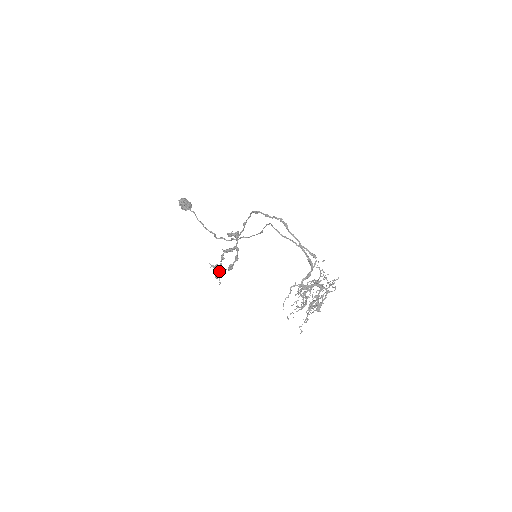
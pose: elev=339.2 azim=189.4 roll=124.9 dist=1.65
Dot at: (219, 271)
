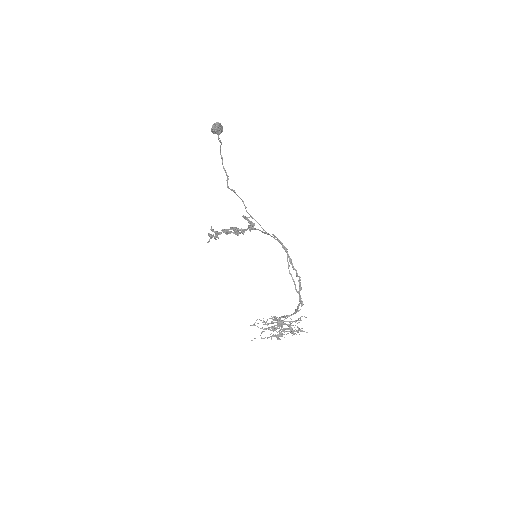
Dot at: occluded
